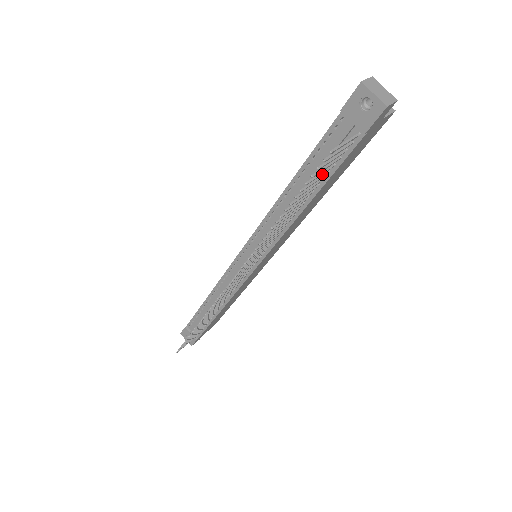
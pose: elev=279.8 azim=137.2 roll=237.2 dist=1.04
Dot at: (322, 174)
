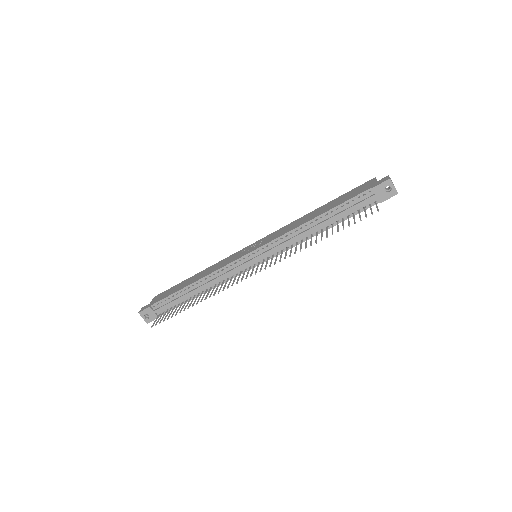
Dot at: (354, 218)
